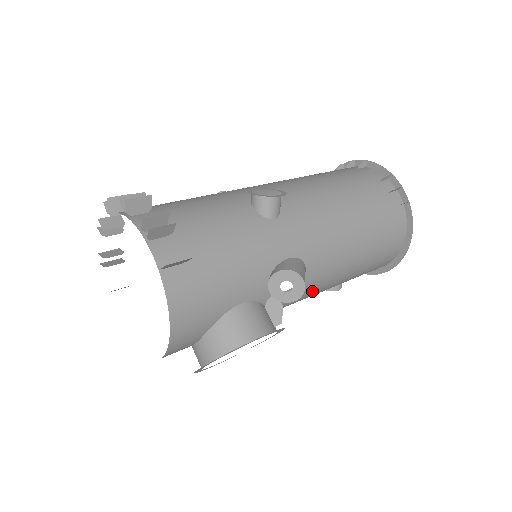
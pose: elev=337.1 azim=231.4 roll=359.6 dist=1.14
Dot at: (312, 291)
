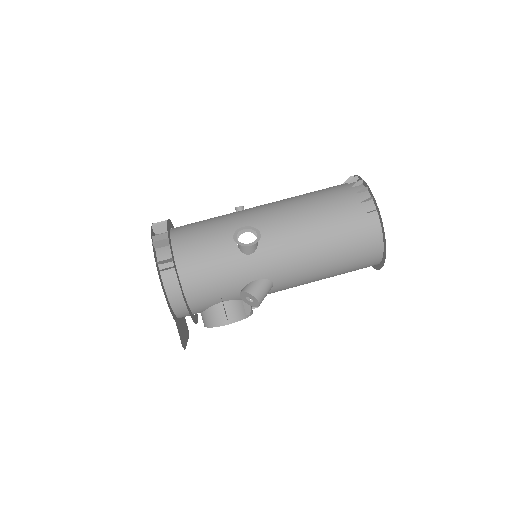
Dot at: (288, 288)
